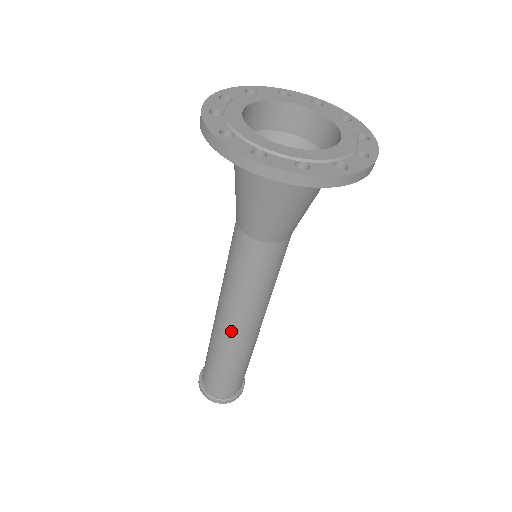
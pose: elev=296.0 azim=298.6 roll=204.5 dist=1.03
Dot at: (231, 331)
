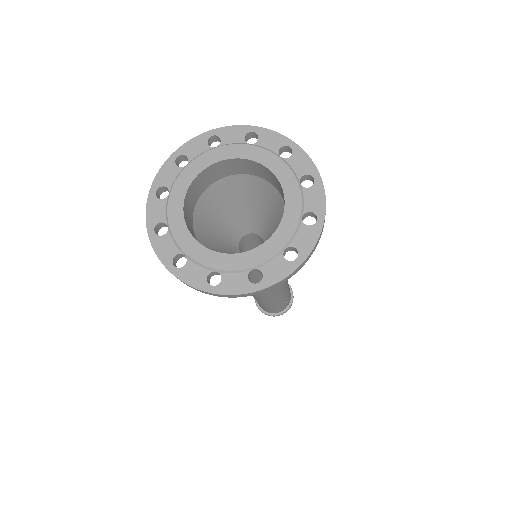
Dot at: (262, 296)
